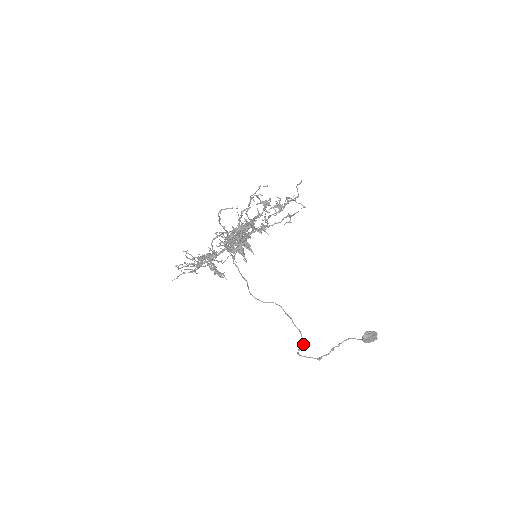
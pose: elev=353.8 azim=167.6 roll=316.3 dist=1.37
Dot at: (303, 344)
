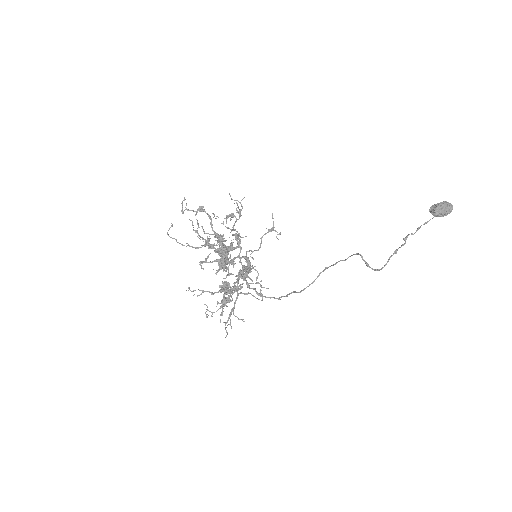
Dot at: occluded
